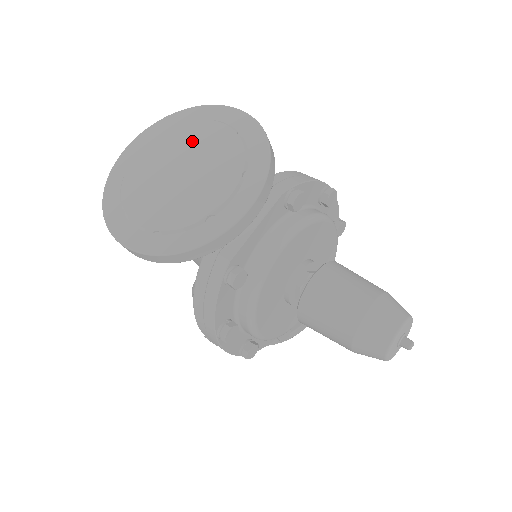
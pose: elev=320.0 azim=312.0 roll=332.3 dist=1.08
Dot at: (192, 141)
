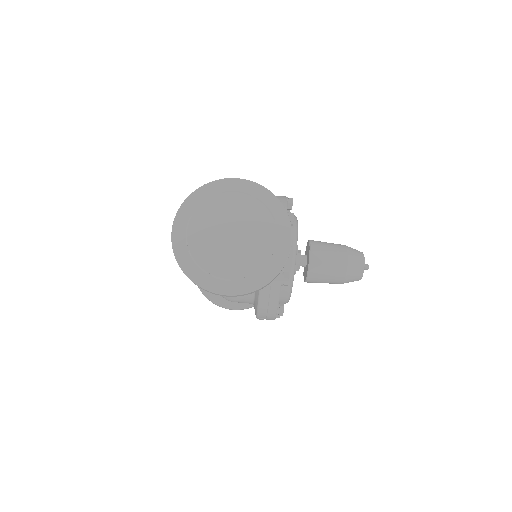
Dot at: (224, 211)
